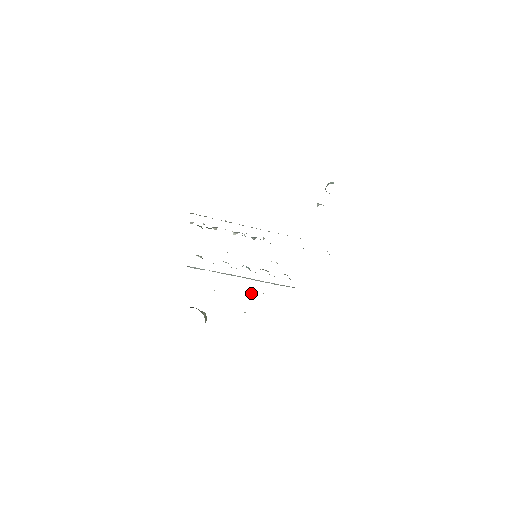
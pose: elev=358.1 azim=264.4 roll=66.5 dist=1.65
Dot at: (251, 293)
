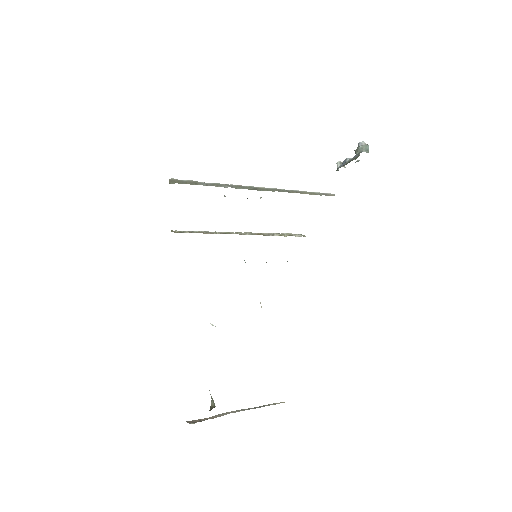
Dot at: occluded
